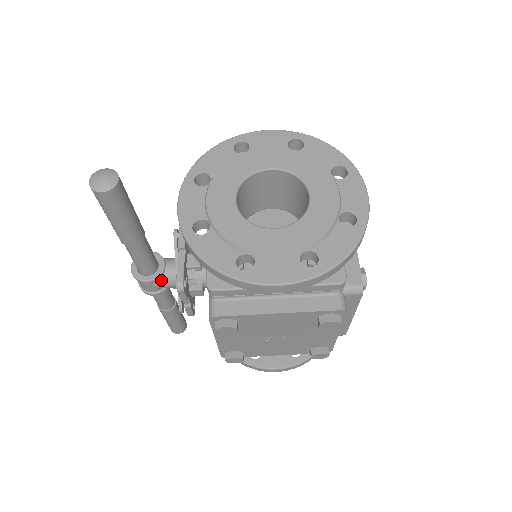
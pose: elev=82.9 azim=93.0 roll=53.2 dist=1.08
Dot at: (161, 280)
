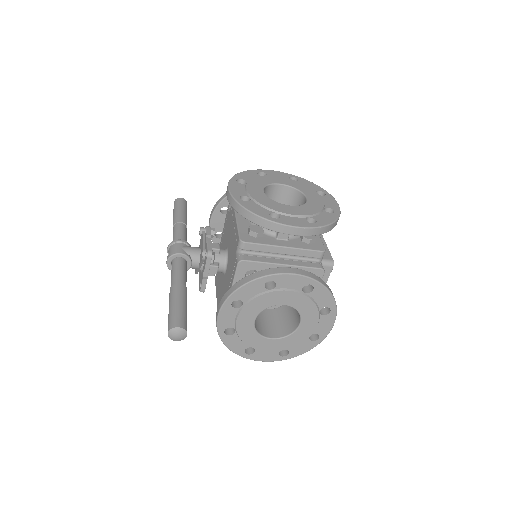
Dot at: occluded
